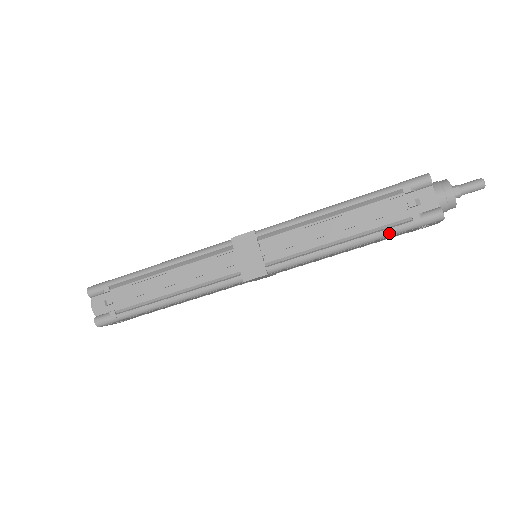
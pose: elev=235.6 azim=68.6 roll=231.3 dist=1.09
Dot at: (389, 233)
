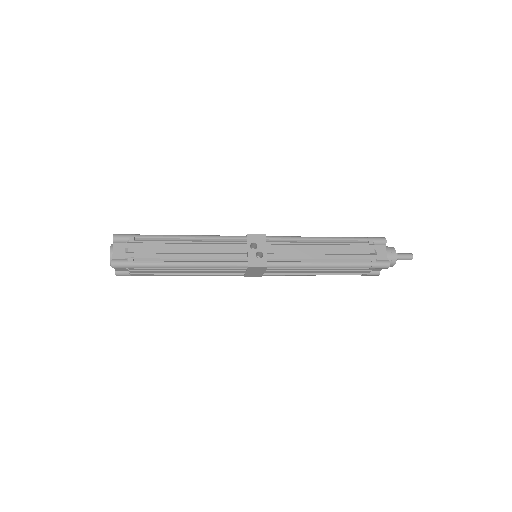
Dot at: occluded
